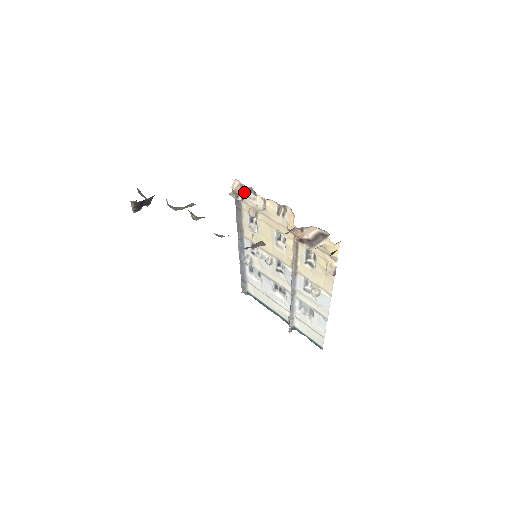
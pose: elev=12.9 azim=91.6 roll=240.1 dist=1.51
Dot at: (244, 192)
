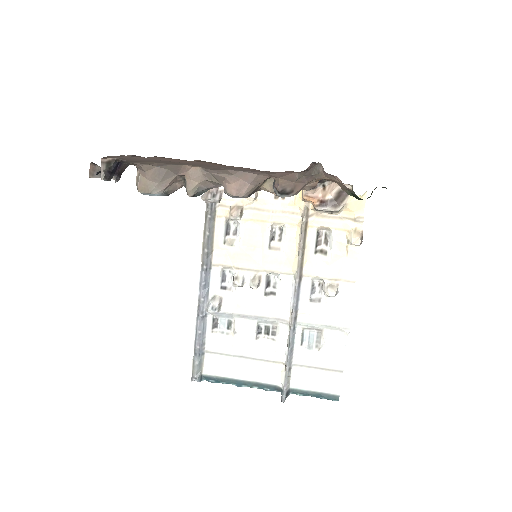
Dot at: (223, 189)
